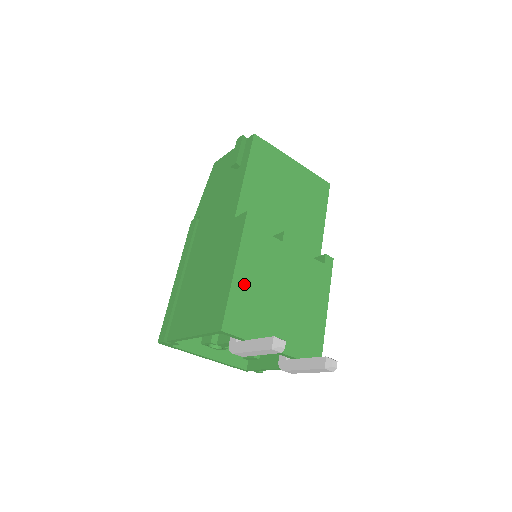
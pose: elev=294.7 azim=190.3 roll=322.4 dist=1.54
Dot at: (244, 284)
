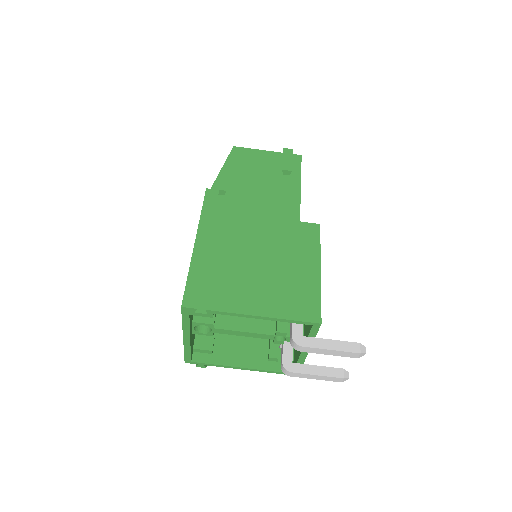
Dot at: occluded
